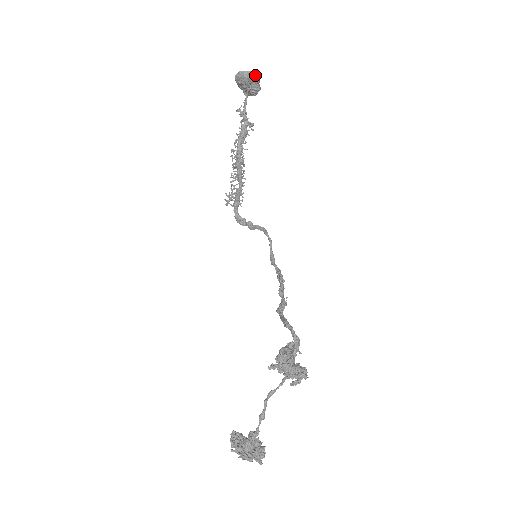
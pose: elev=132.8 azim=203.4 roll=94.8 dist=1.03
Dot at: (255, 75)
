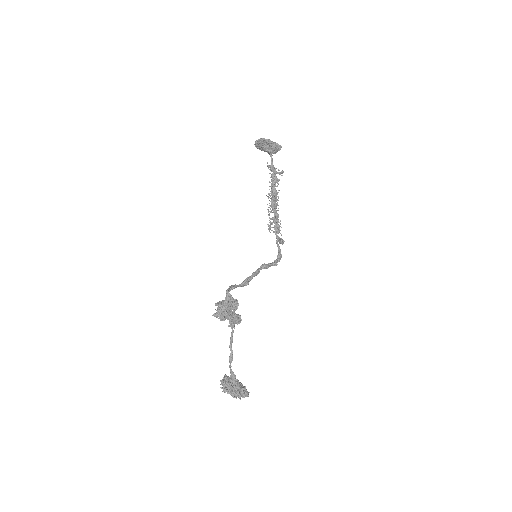
Dot at: (262, 139)
